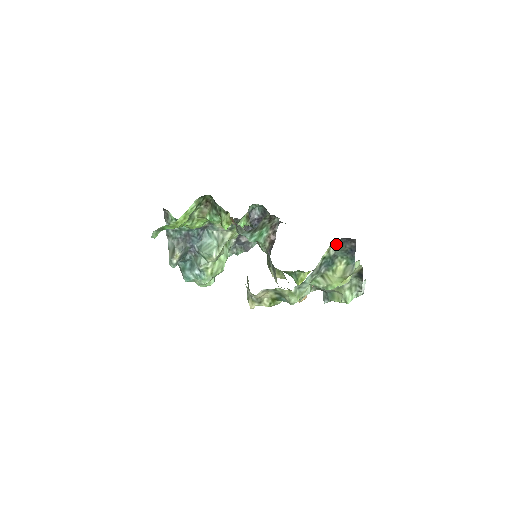
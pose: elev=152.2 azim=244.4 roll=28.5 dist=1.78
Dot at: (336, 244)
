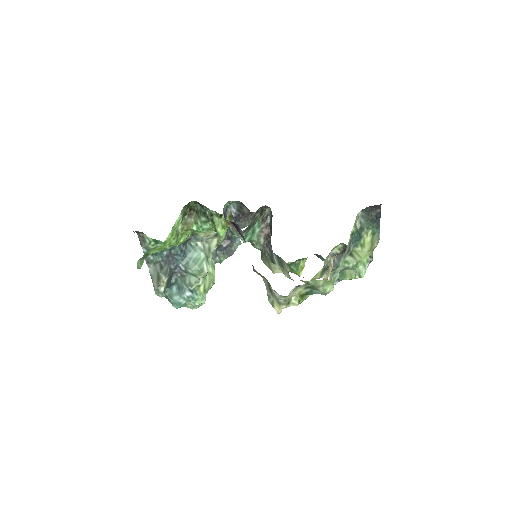
Dot at: (361, 215)
